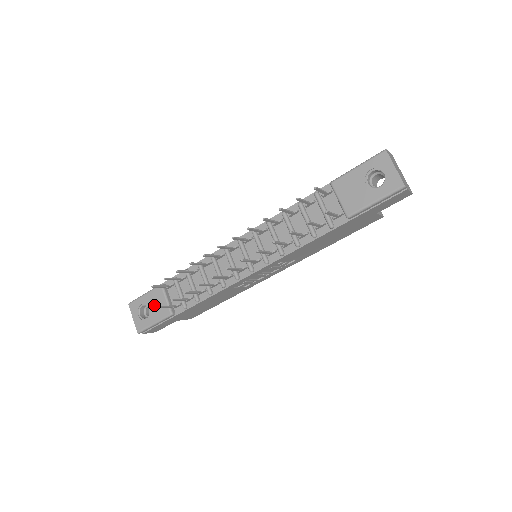
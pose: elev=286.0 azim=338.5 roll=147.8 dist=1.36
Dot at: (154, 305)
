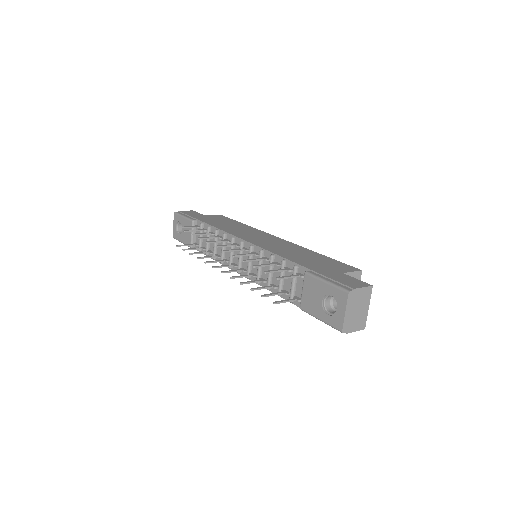
Dot at: occluded
